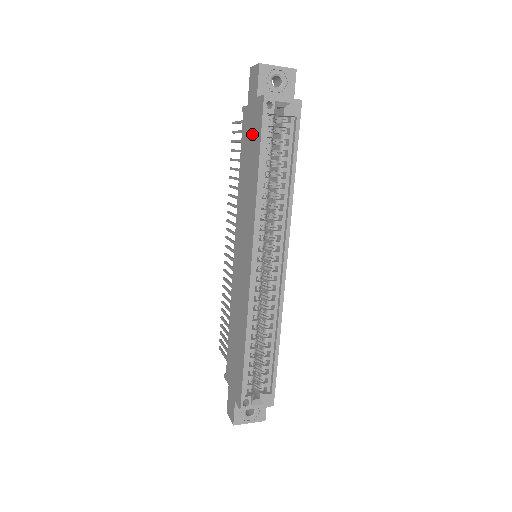
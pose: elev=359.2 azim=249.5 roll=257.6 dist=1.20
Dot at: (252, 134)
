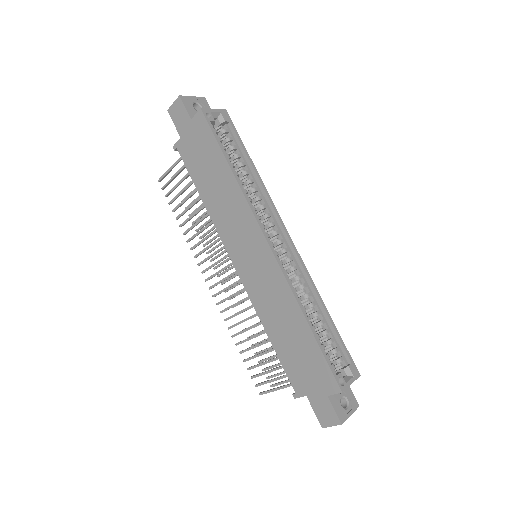
Dot at: (202, 149)
